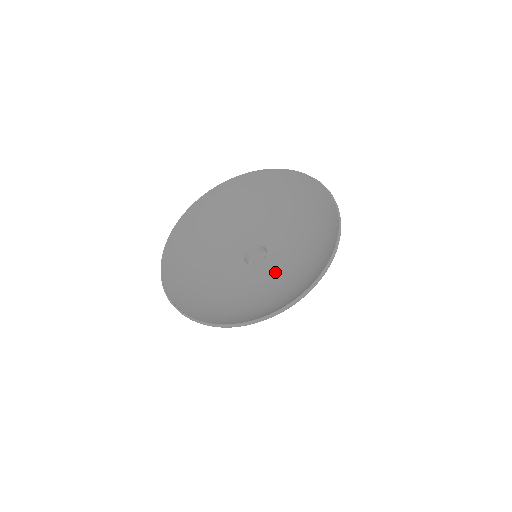
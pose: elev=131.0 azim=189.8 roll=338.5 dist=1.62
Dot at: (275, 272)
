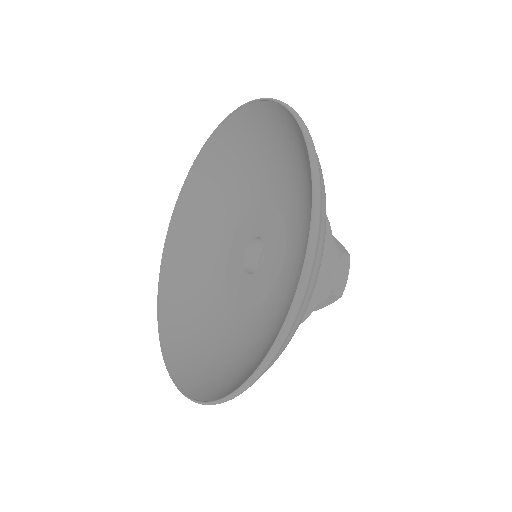
Dot at: (284, 233)
